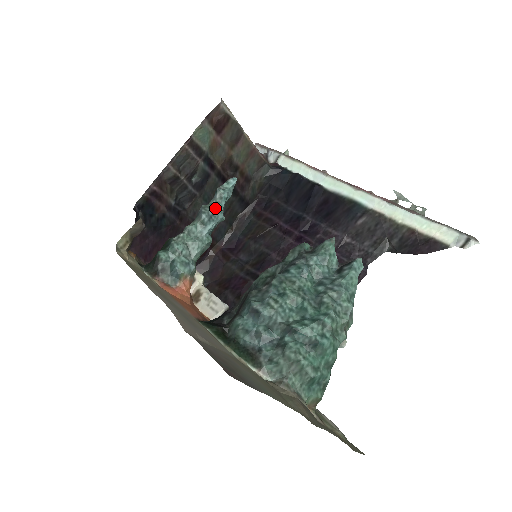
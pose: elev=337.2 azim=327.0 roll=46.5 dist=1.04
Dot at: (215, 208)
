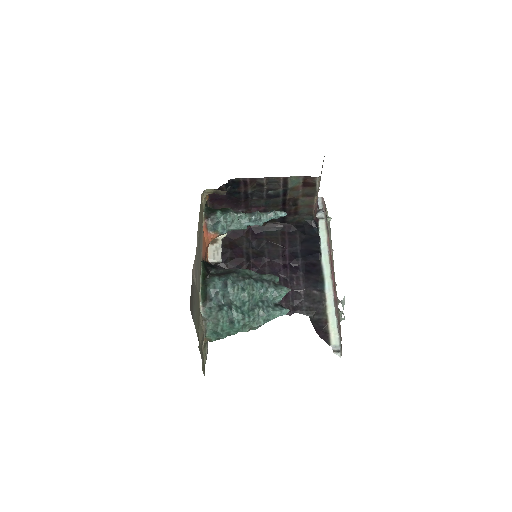
Dot at: (262, 218)
